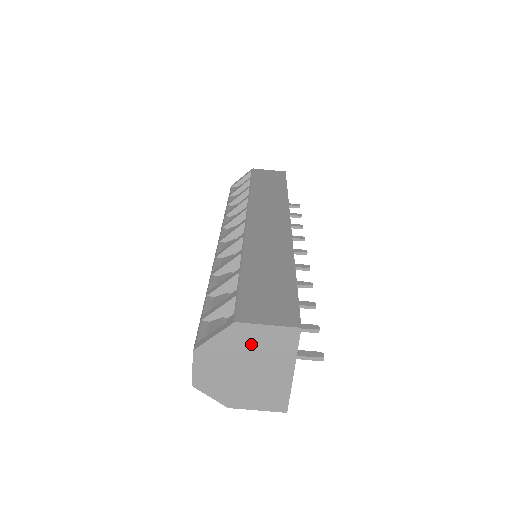
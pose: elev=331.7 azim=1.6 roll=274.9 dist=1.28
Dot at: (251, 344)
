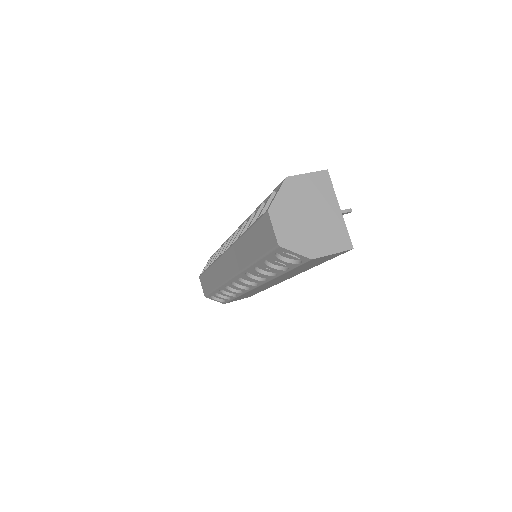
Dot at: (303, 192)
